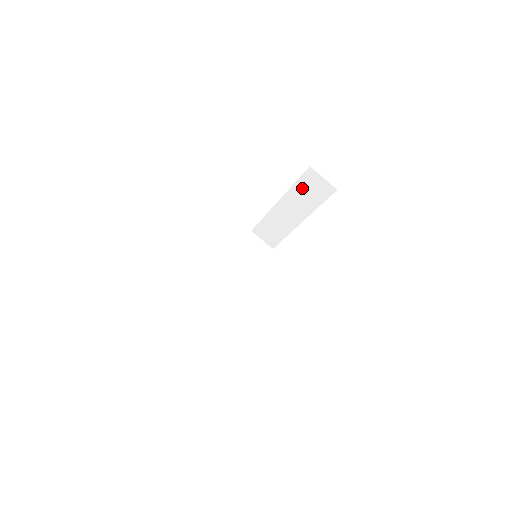
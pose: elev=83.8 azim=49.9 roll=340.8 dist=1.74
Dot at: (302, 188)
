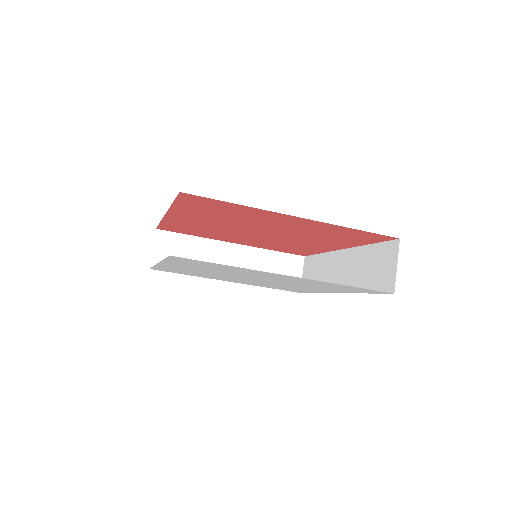
Dot at: (372, 256)
